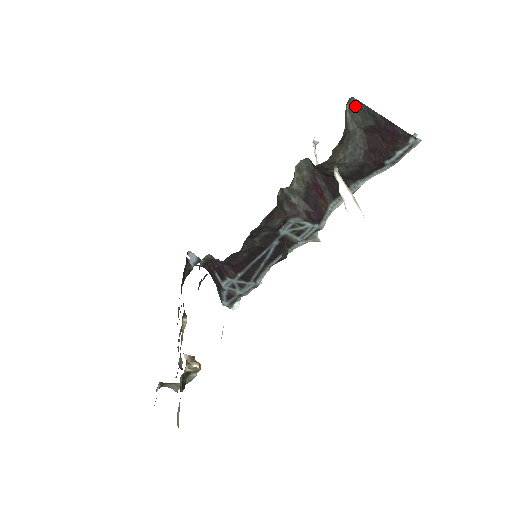
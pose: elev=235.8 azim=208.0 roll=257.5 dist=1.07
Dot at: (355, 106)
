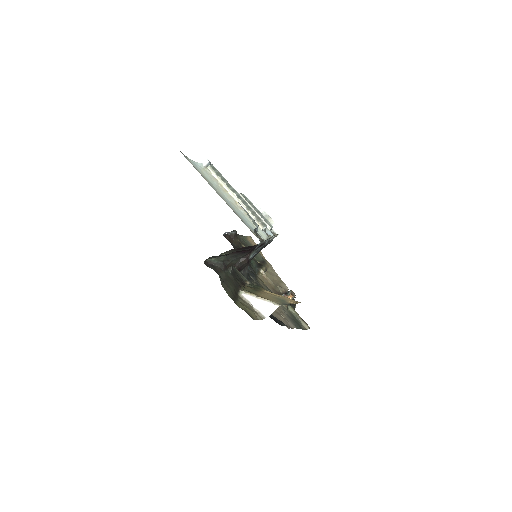
Dot at: (211, 257)
